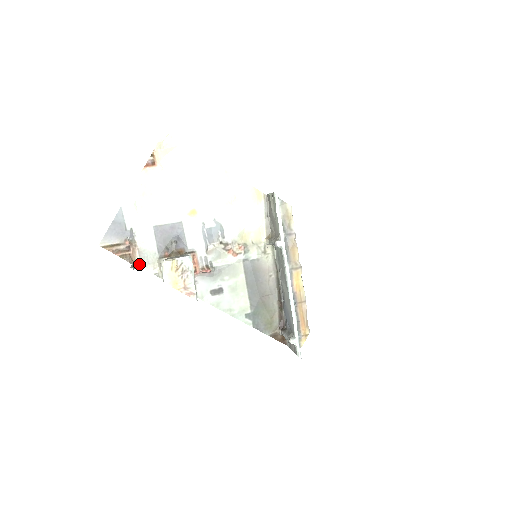
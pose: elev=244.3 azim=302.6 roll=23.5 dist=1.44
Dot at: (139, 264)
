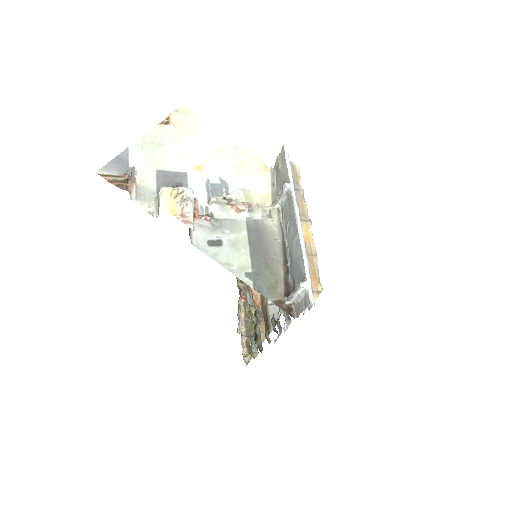
Dot at: (134, 199)
